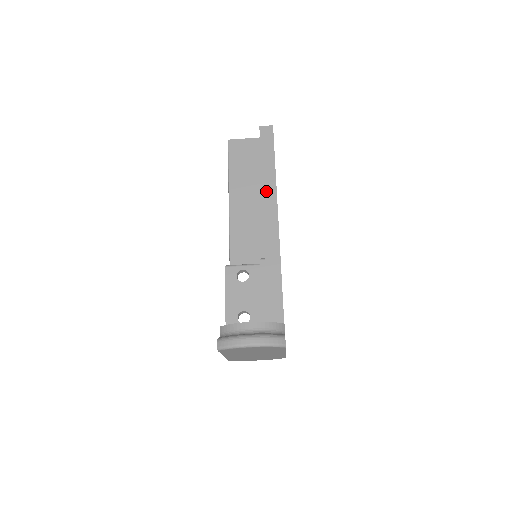
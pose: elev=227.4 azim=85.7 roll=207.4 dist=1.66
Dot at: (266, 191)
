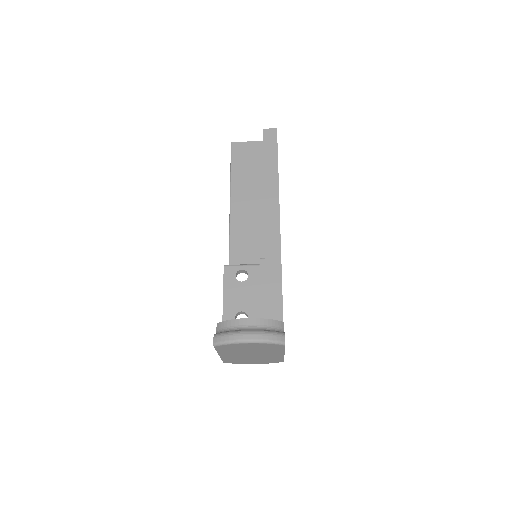
Dot at: (268, 191)
